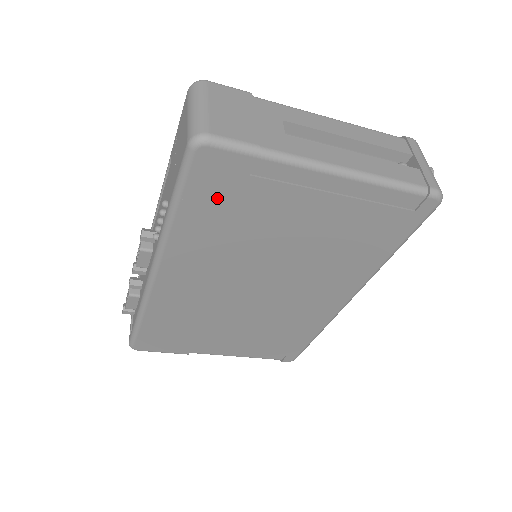
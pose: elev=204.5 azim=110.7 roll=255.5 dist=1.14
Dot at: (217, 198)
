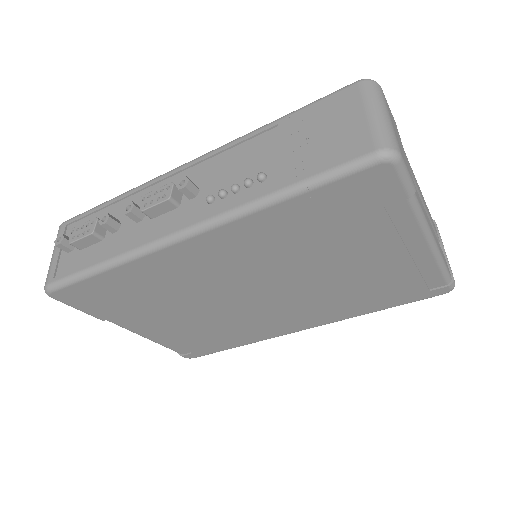
Dot at: (336, 208)
